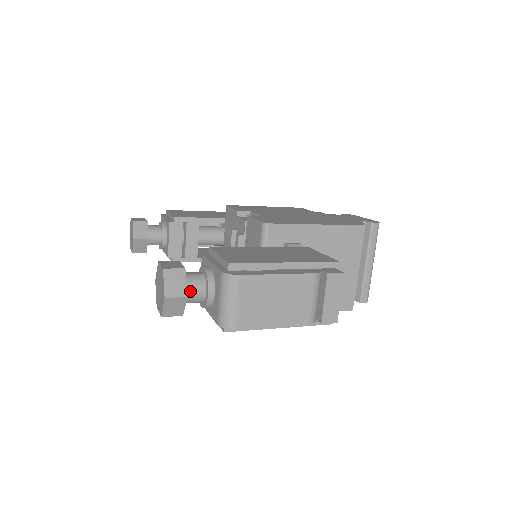
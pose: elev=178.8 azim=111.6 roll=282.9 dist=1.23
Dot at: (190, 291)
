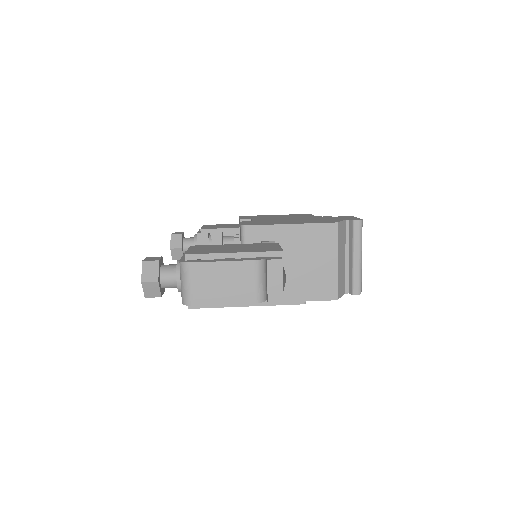
Dot at: (164, 278)
